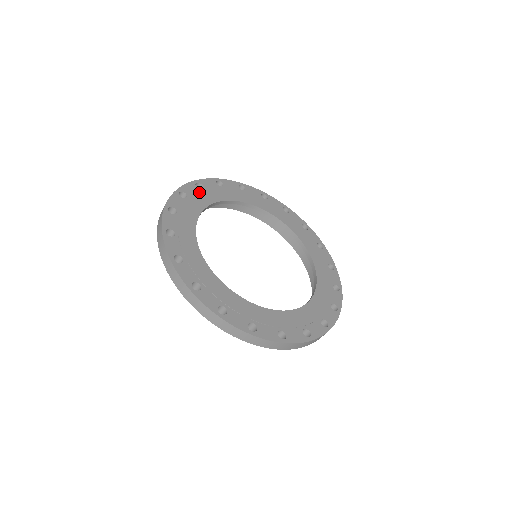
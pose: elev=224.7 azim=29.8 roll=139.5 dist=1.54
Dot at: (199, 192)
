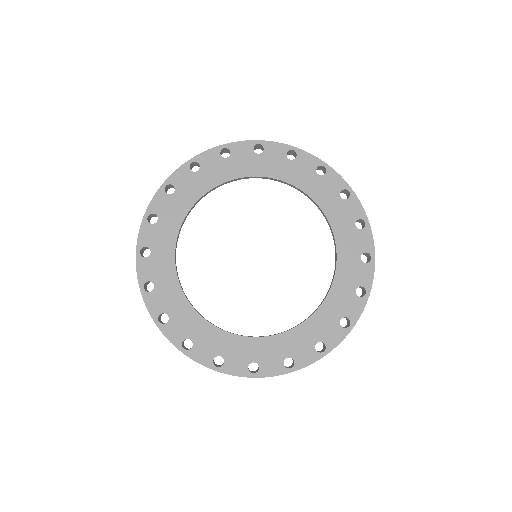
Dot at: (170, 201)
